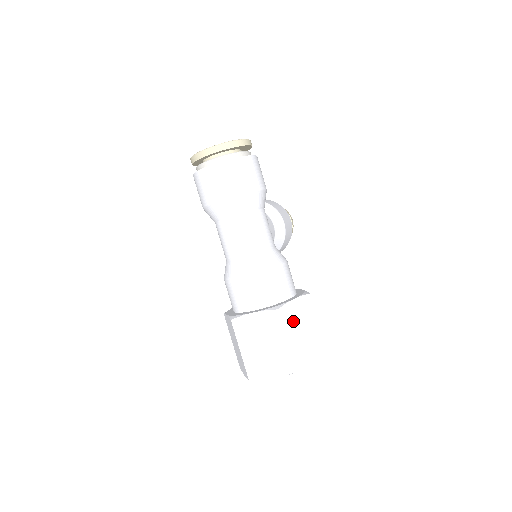
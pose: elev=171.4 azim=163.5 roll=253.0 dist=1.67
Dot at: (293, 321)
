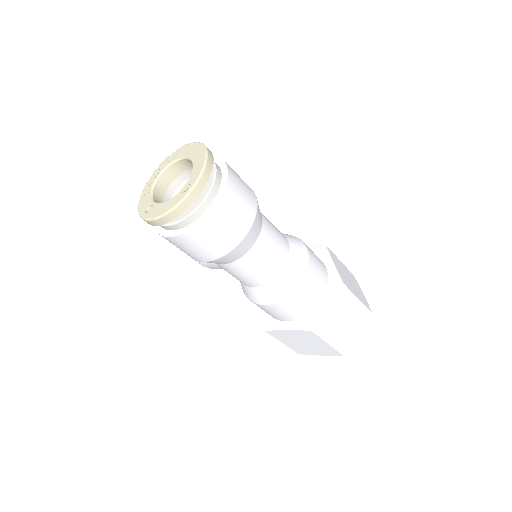
Dot at: (346, 280)
